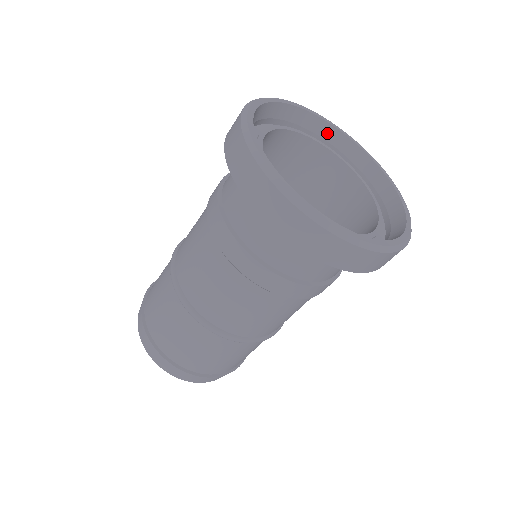
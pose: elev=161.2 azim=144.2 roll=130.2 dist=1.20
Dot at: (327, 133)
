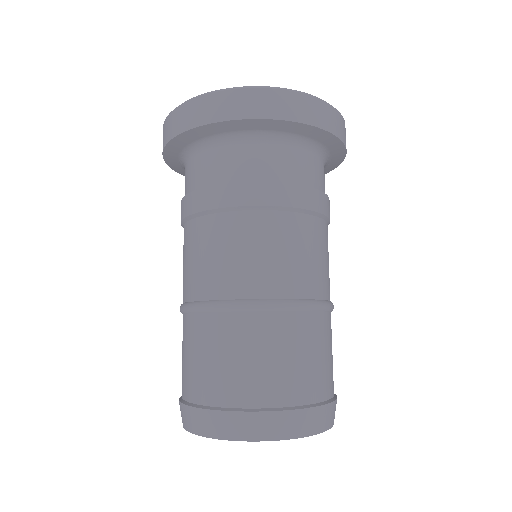
Dot at: occluded
